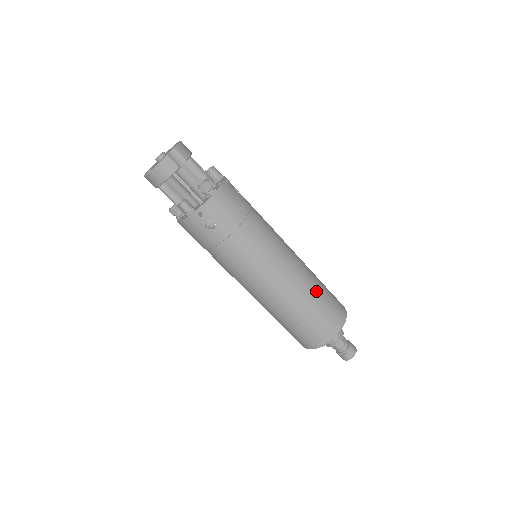
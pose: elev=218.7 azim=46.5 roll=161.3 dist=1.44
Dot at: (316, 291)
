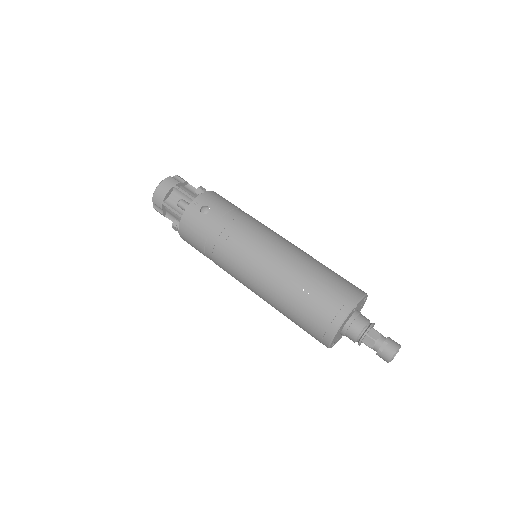
Dot at: (321, 264)
